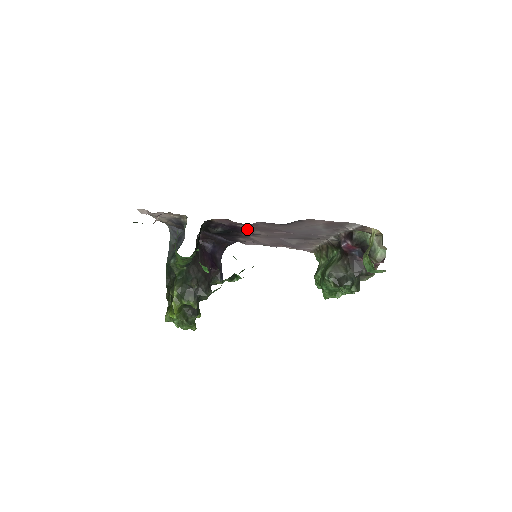
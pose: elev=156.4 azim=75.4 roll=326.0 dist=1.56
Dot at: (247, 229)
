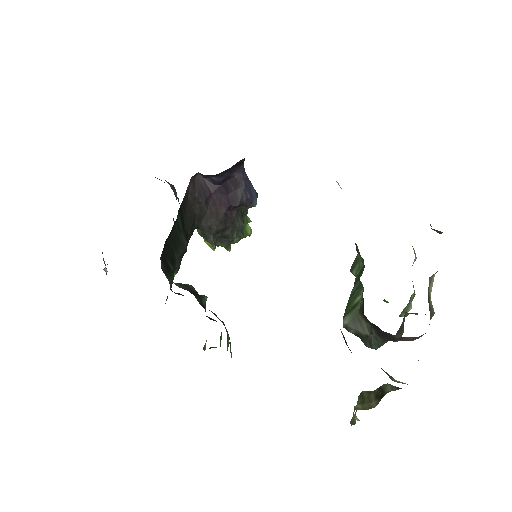
Dot at: occluded
